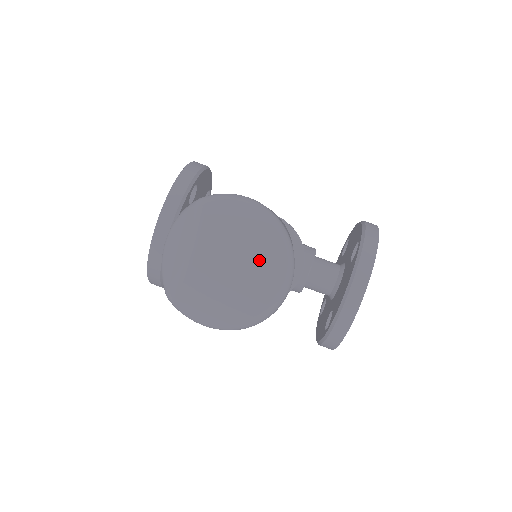
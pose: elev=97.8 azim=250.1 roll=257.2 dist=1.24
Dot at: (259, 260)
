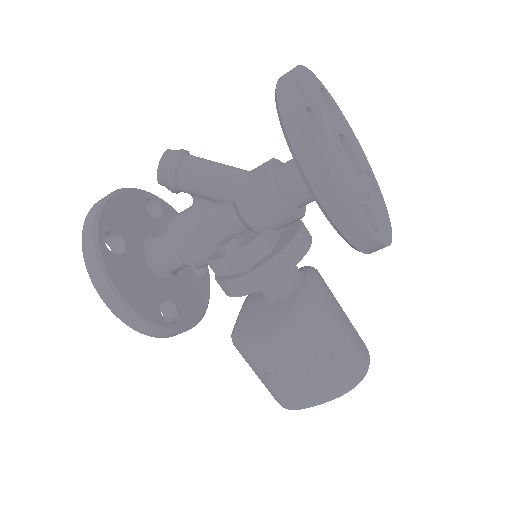
Dot at: occluded
